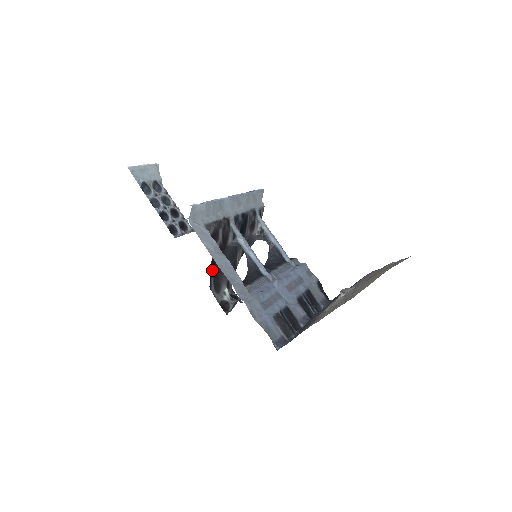
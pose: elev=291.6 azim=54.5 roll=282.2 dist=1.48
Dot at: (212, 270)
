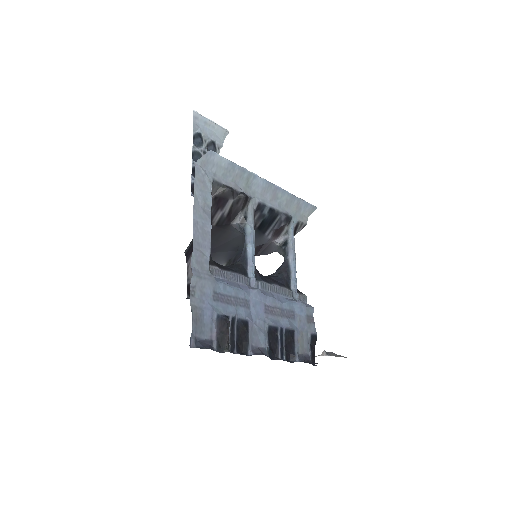
Dot at: occluded
